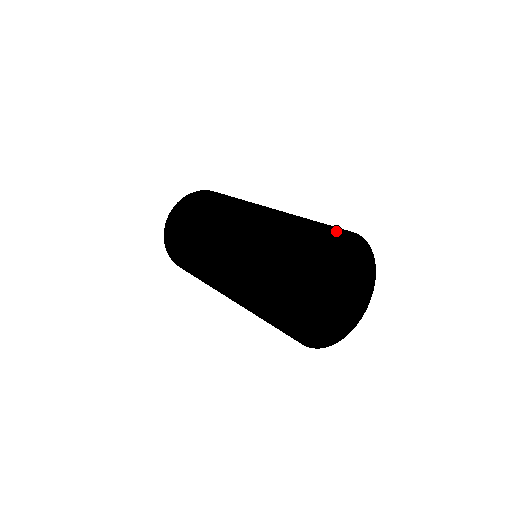
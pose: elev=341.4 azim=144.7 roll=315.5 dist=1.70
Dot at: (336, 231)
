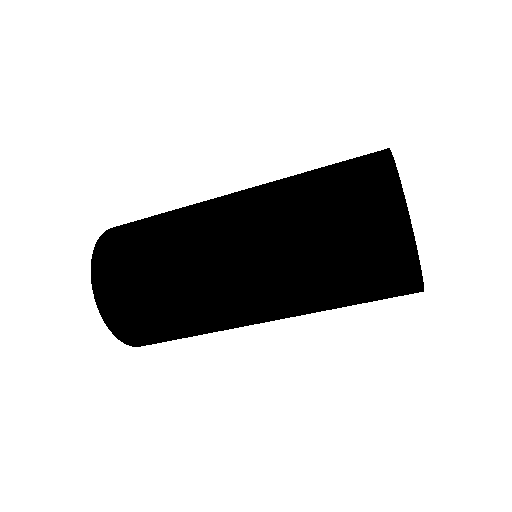
Dot at: occluded
